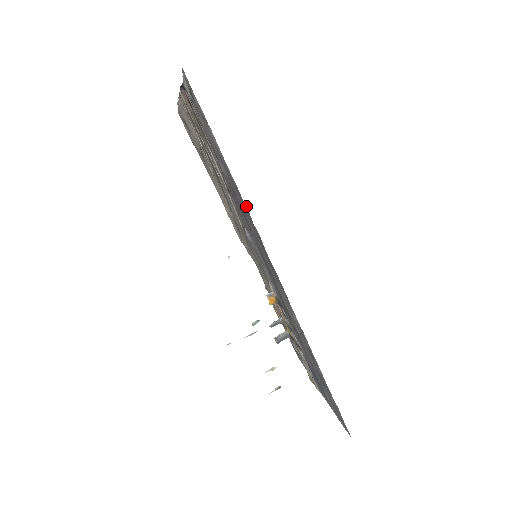
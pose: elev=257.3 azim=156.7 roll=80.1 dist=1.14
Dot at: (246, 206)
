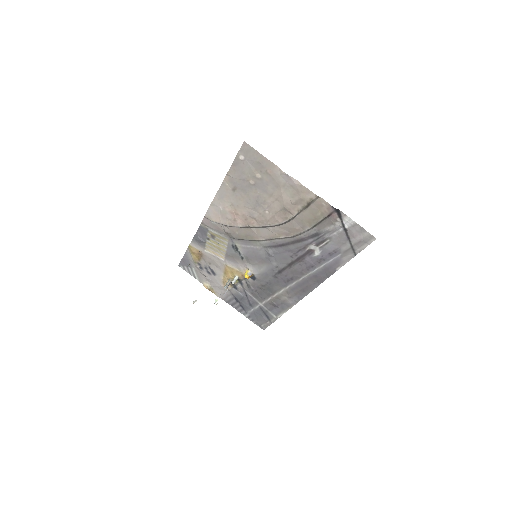
Dot at: (327, 277)
